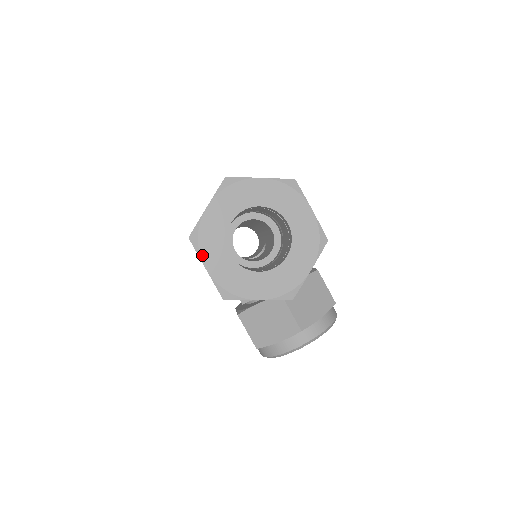
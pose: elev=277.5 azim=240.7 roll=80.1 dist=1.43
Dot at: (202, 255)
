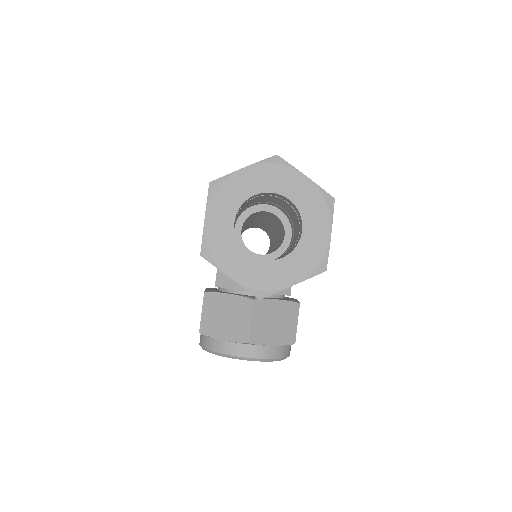
Dot at: (210, 205)
